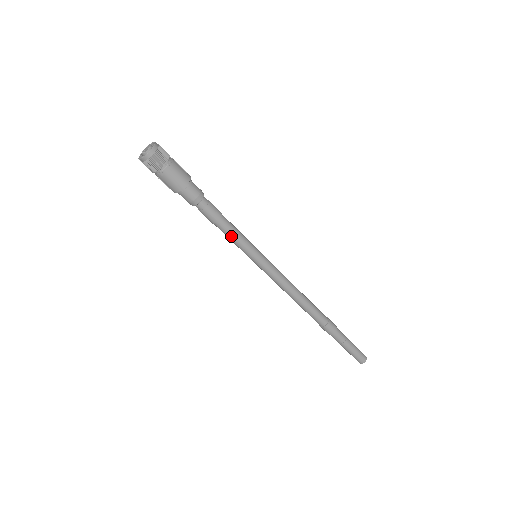
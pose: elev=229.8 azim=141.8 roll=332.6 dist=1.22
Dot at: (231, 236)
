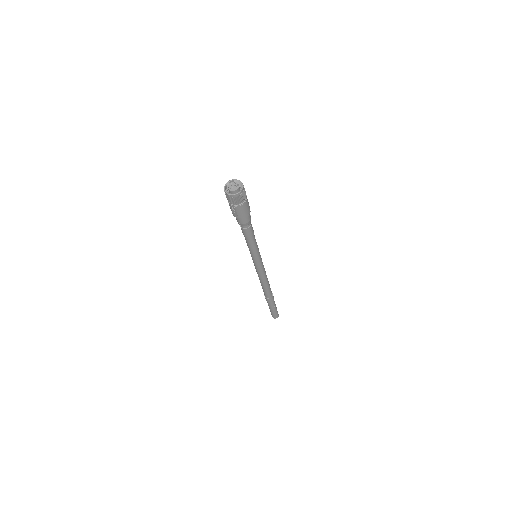
Dot at: (253, 245)
